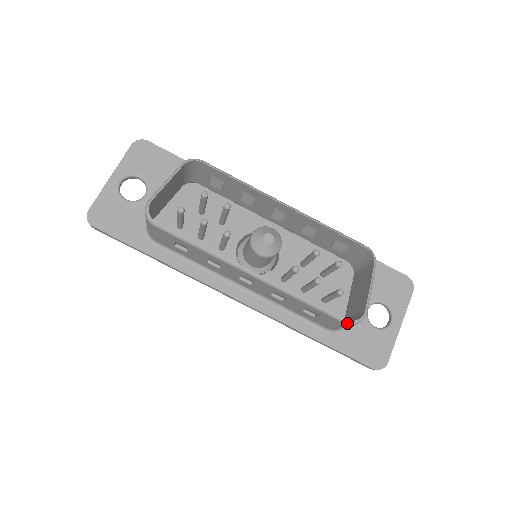
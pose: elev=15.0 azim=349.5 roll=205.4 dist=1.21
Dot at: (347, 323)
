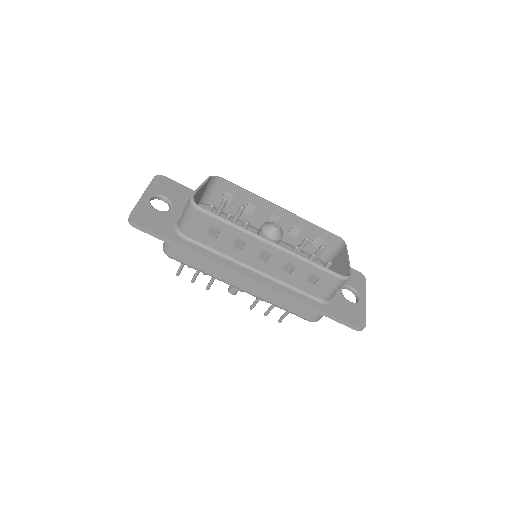
Dot at: (342, 278)
